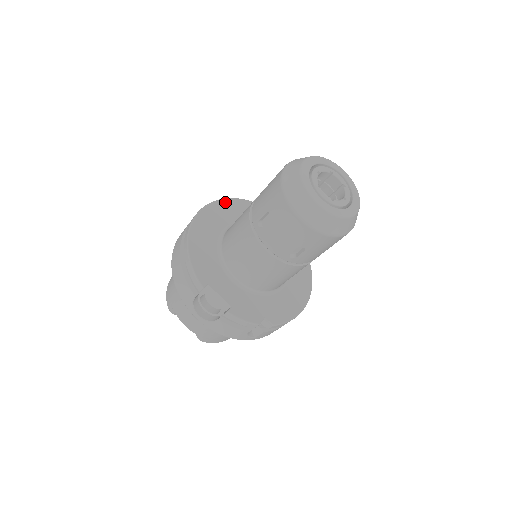
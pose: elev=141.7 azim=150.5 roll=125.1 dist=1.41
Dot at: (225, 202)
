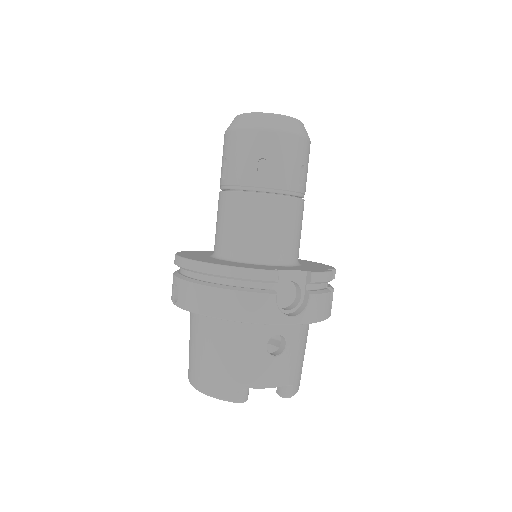
Dot at: (181, 253)
